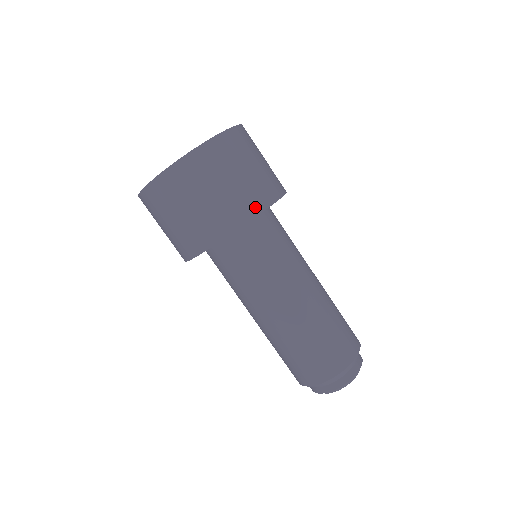
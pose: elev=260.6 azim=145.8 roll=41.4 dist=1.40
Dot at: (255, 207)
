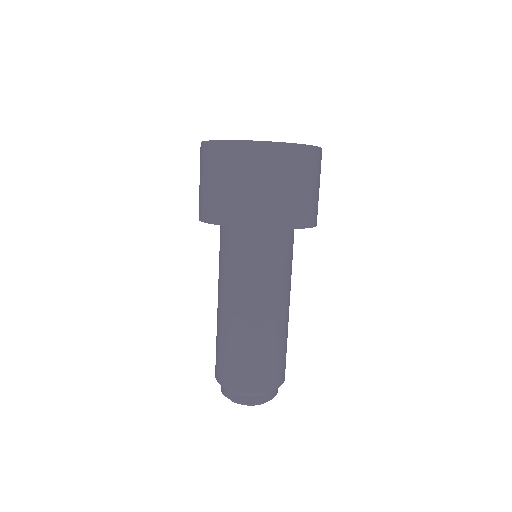
Dot at: (252, 220)
